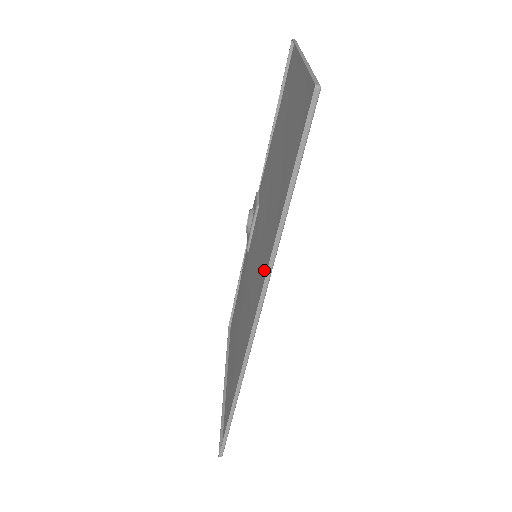
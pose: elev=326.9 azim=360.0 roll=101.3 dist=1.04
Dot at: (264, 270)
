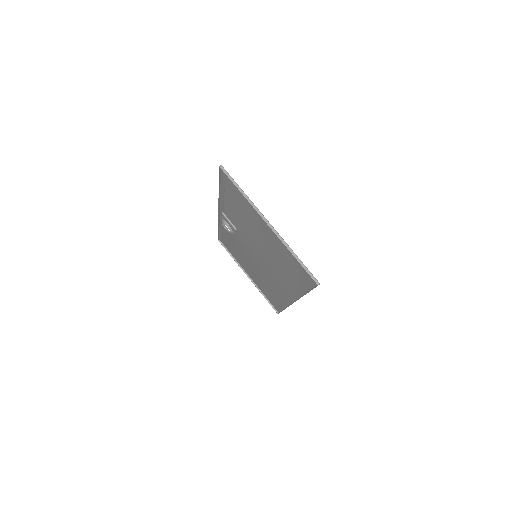
Dot at: (286, 286)
